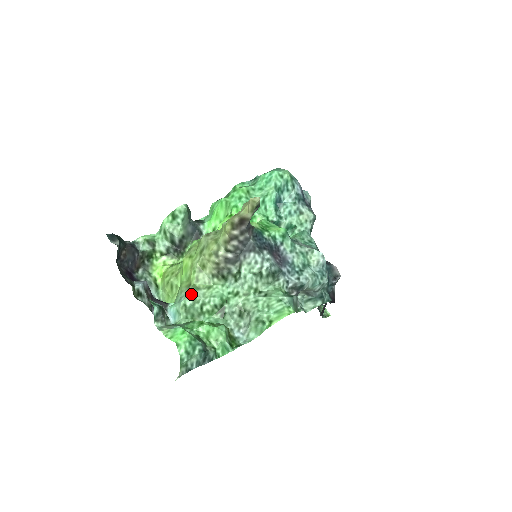
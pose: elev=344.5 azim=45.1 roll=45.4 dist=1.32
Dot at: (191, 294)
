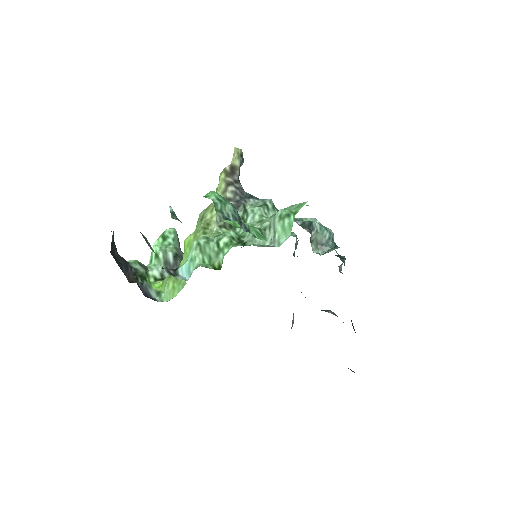
Dot at: (202, 235)
